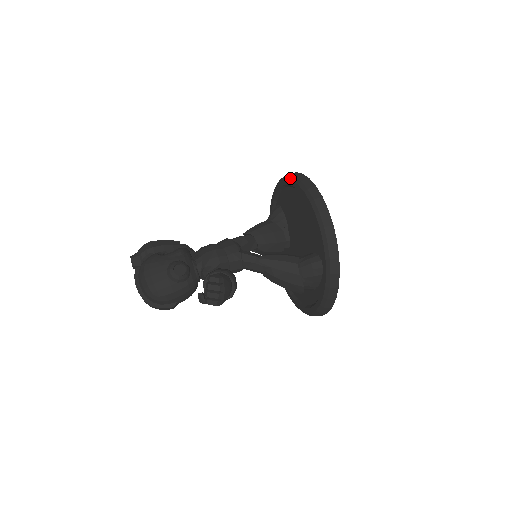
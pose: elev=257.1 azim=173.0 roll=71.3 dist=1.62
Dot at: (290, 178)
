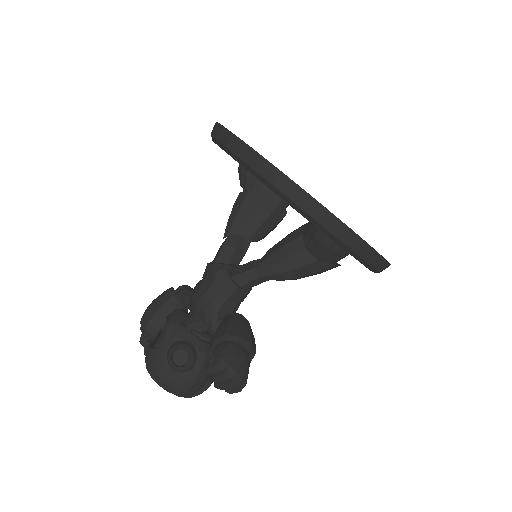
Dot at: (214, 141)
